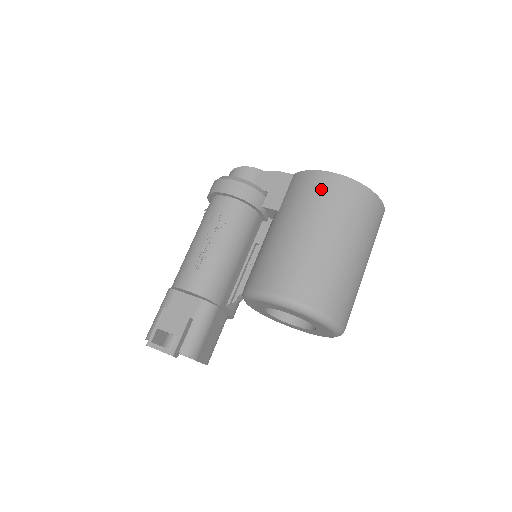
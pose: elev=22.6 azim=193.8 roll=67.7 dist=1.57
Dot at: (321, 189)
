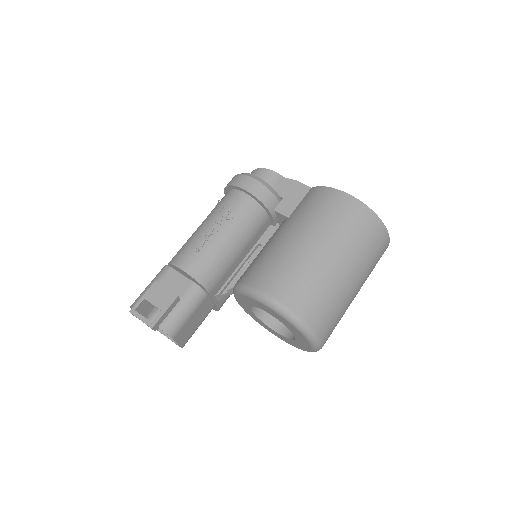
Dot at: (333, 206)
